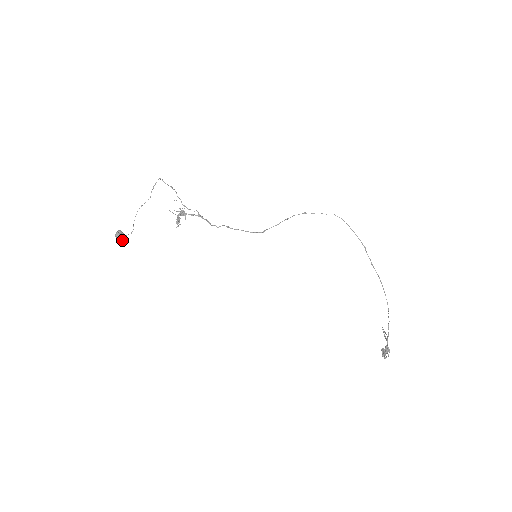
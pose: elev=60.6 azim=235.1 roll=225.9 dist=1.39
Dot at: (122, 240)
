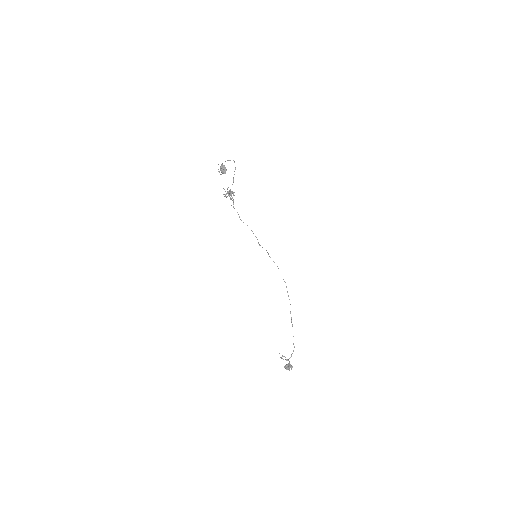
Dot at: (225, 173)
